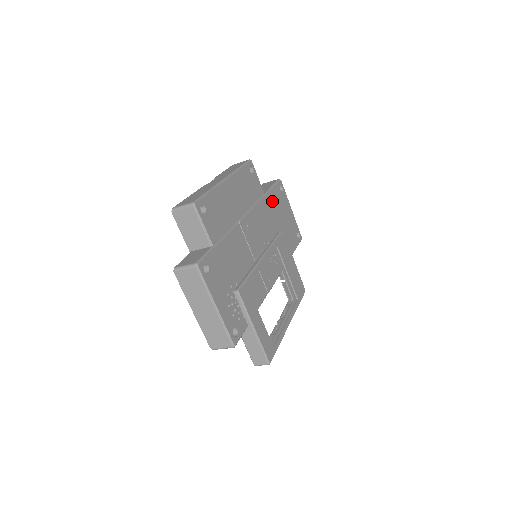
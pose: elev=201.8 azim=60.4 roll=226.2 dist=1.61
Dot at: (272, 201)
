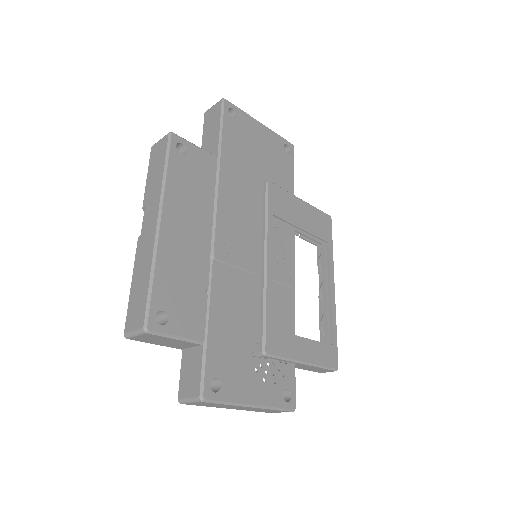
Dot at: (232, 154)
